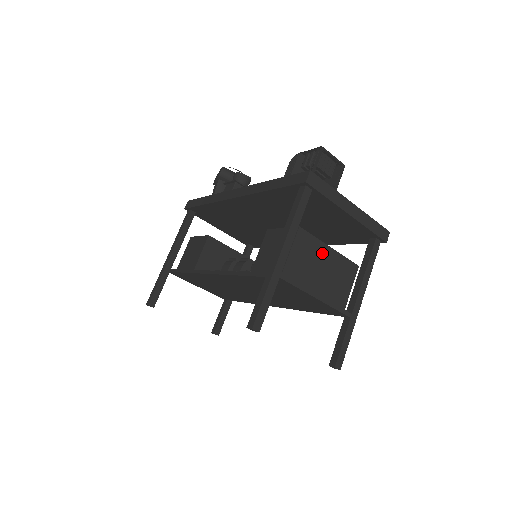
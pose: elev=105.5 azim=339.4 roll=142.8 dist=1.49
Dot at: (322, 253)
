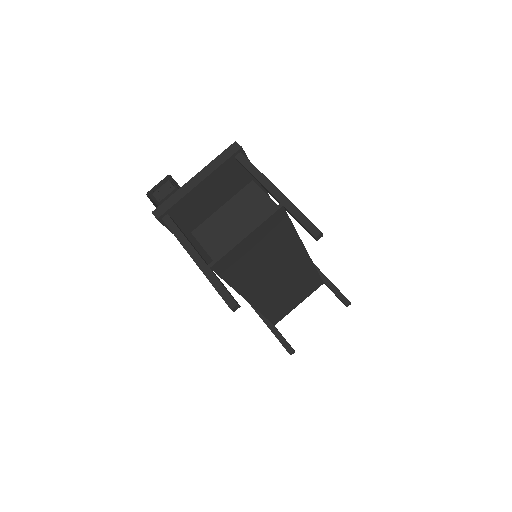
Dot at: (221, 217)
